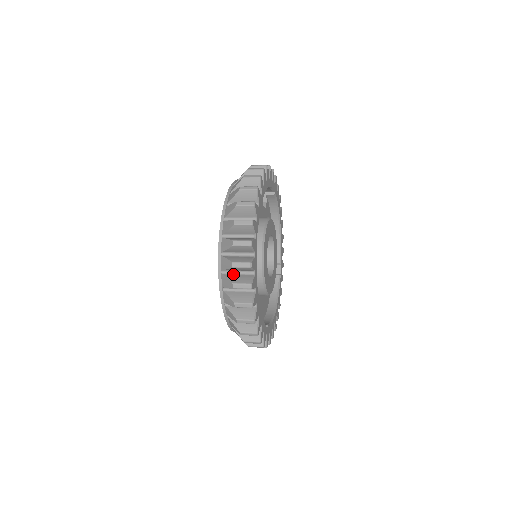
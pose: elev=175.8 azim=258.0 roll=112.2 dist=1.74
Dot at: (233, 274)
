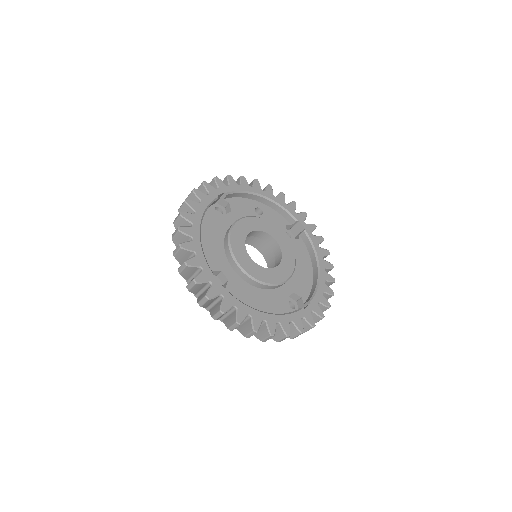
Dot at: occluded
